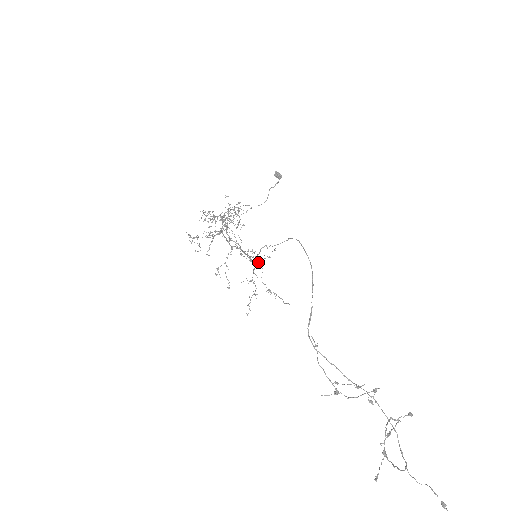
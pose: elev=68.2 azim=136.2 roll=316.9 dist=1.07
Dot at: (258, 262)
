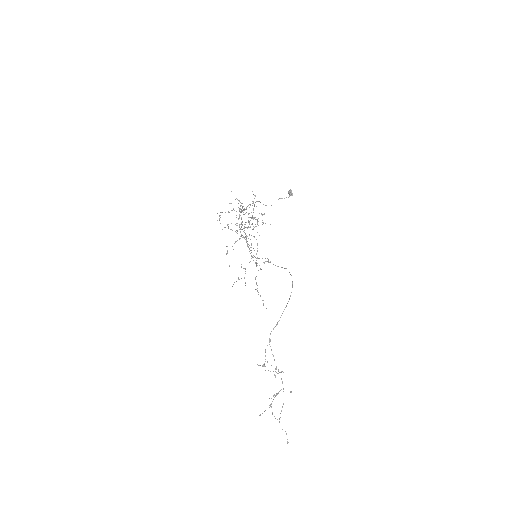
Dot at: (260, 269)
